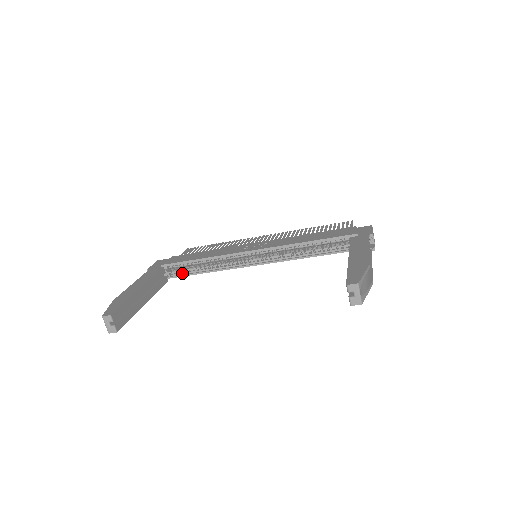
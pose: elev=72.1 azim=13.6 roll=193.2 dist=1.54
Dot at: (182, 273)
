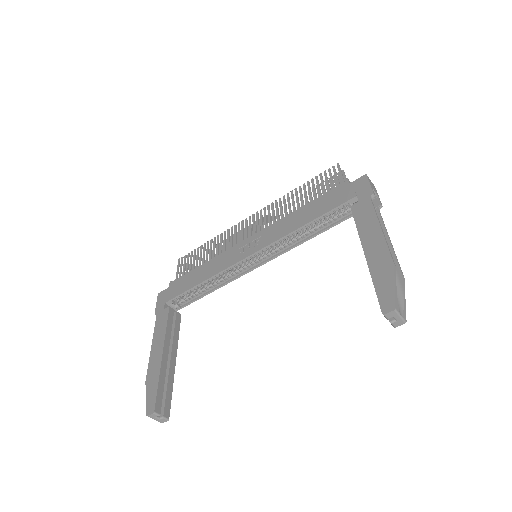
Dot at: (190, 300)
